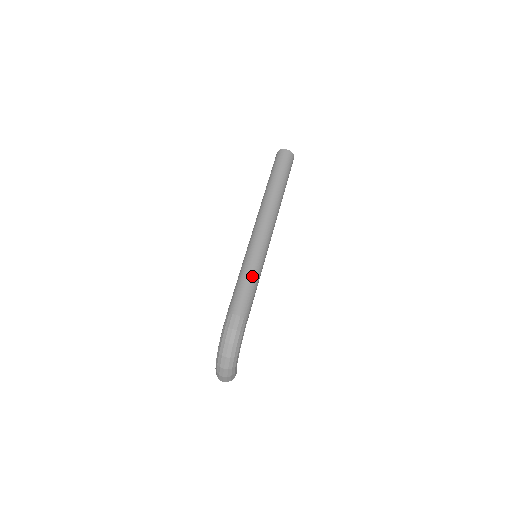
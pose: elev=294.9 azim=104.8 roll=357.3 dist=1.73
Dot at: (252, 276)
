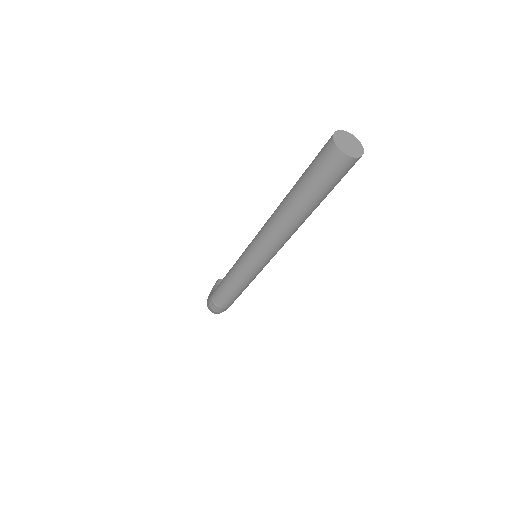
Dot at: (239, 287)
